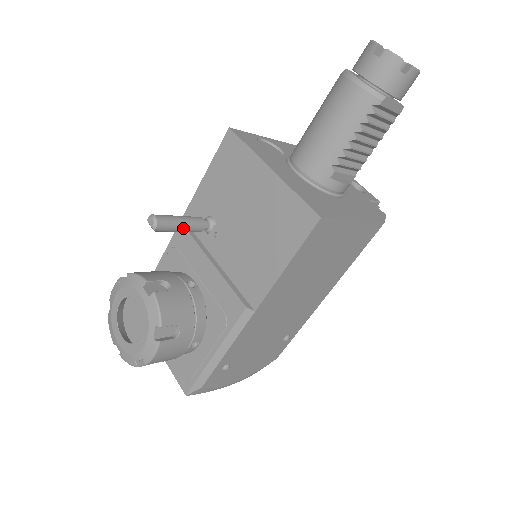
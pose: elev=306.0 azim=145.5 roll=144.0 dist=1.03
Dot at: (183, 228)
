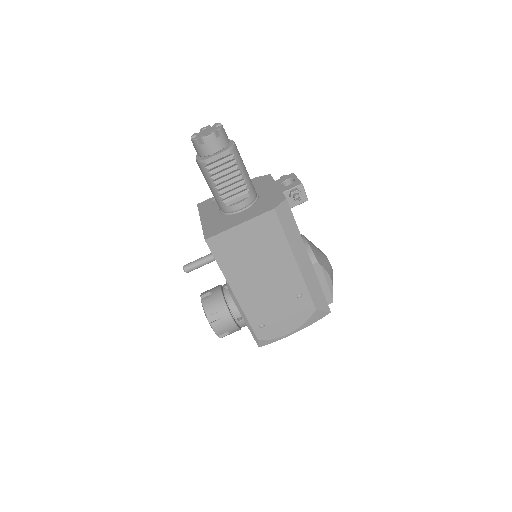
Dot at: (201, 264)
